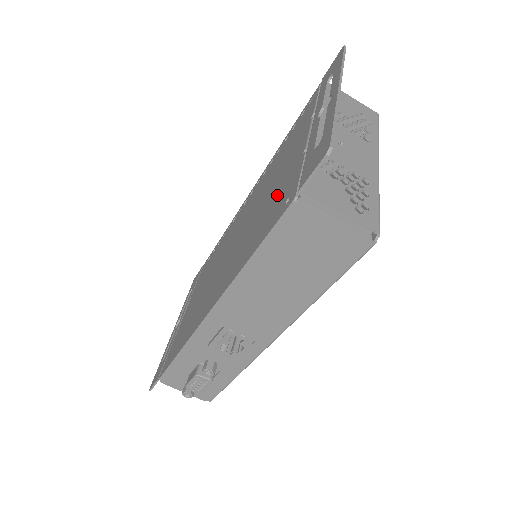
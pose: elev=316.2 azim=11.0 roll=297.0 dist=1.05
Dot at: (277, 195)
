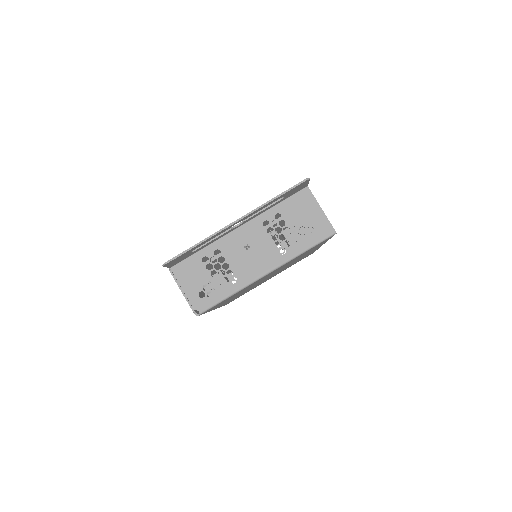
Dot at: occluded
